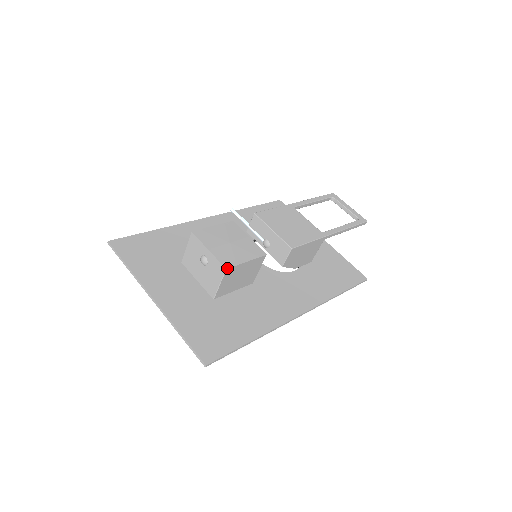
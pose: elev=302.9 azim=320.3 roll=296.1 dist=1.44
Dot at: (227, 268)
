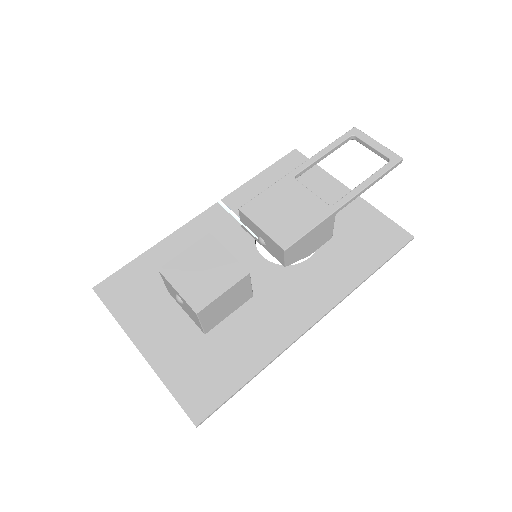
Dot at: (197, 312)
